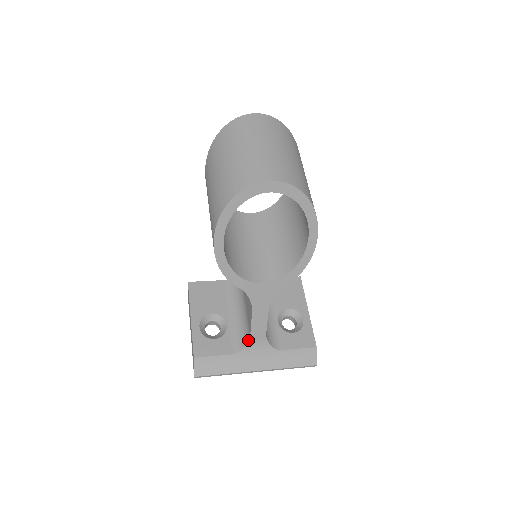
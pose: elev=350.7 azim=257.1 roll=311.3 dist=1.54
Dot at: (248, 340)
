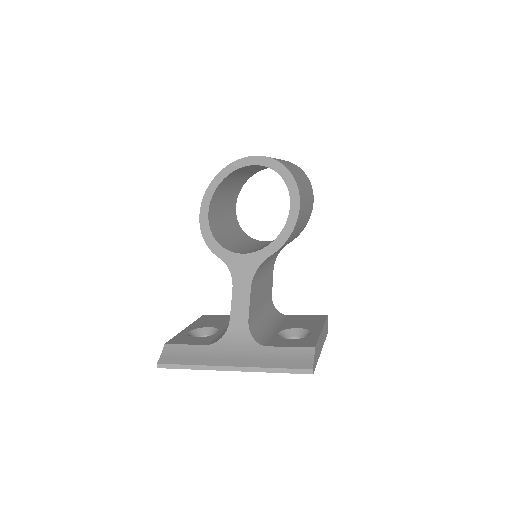
Dot at: (227, 328)
